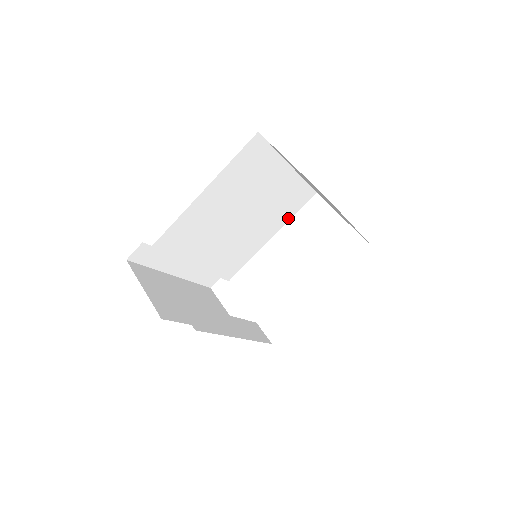
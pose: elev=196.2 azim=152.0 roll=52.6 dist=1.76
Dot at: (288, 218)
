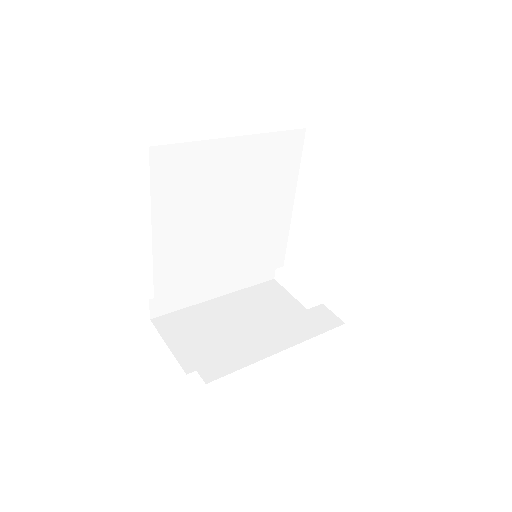
Dot at: (294, 175)
